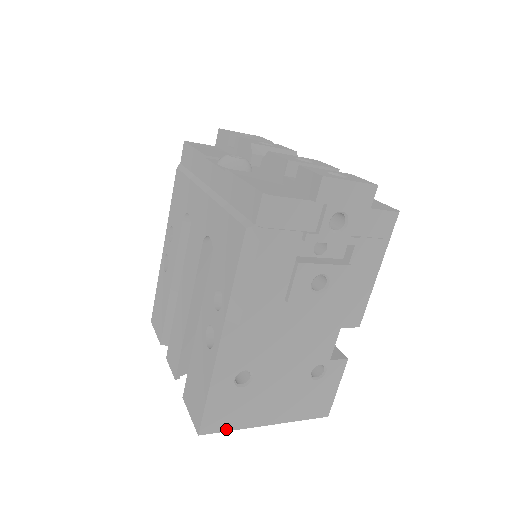
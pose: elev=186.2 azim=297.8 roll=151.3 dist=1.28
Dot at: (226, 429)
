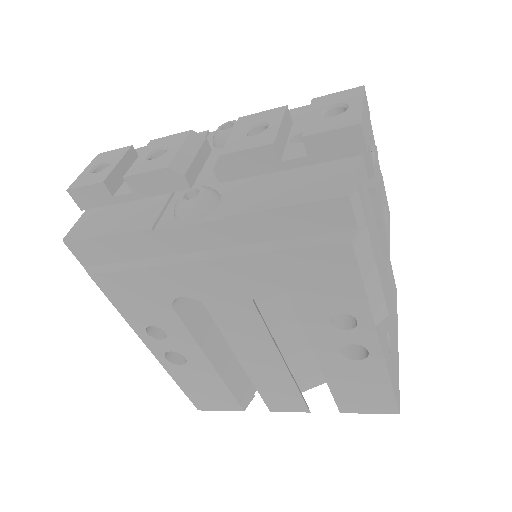
Dot at: occluded
